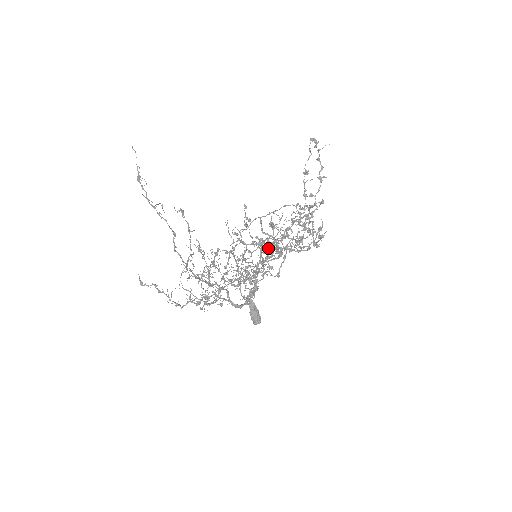
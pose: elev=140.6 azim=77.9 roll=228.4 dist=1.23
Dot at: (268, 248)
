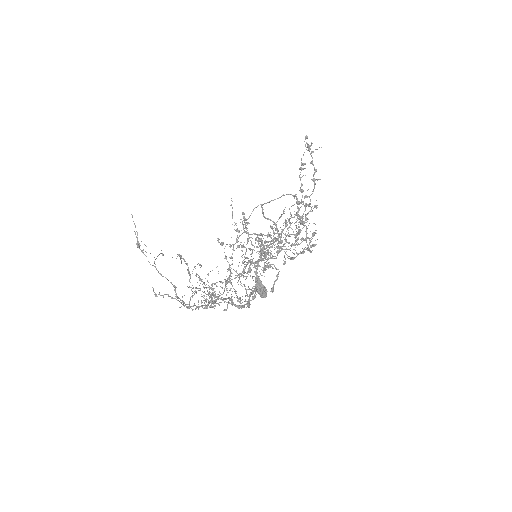
Dot at: occluded
